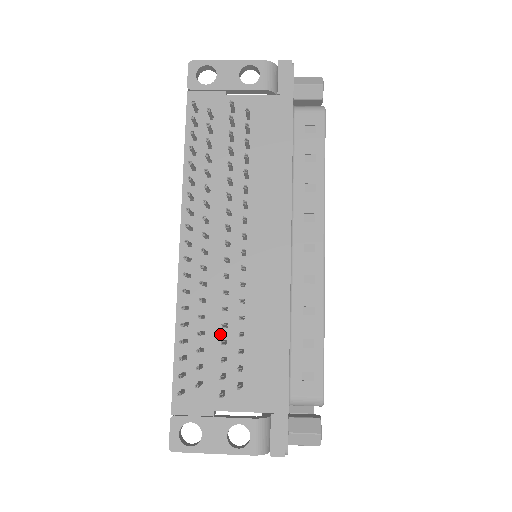
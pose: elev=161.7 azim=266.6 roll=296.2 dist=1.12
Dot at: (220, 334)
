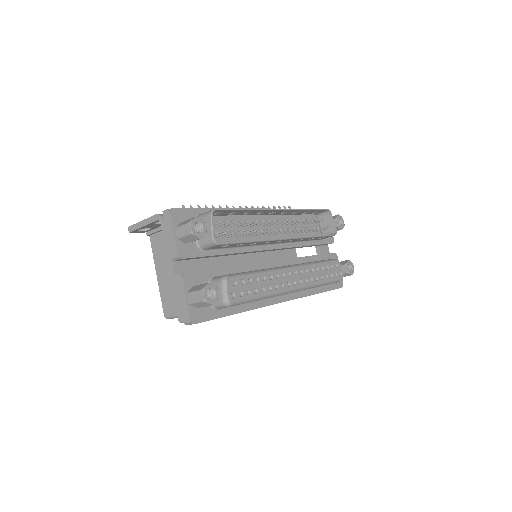
Dot at: occluded
